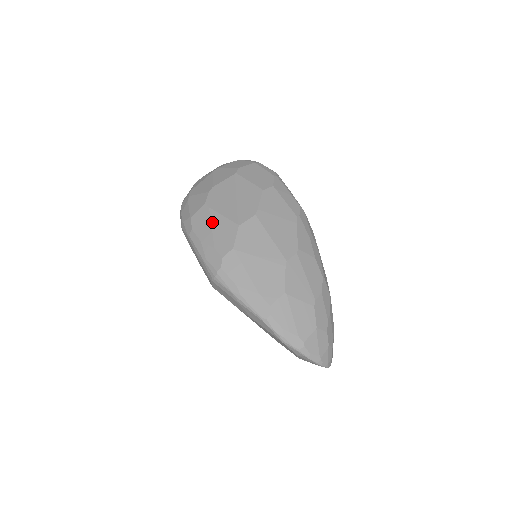
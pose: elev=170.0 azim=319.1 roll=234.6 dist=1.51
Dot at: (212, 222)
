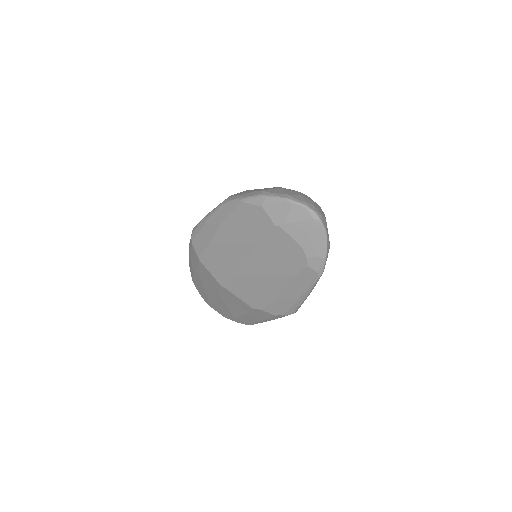
Dot at: occluded
